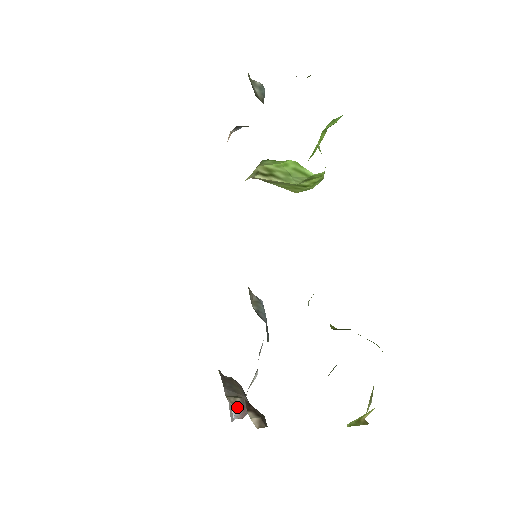
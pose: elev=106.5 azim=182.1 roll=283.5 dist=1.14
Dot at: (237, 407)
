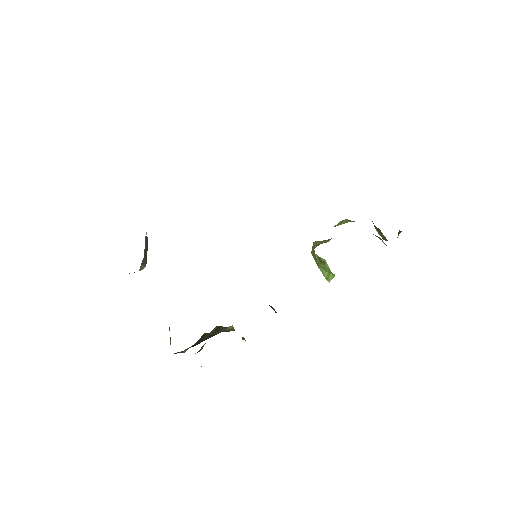
Dot at: occluded
